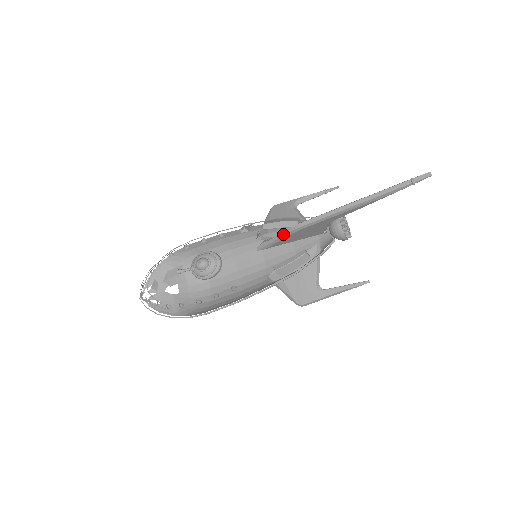
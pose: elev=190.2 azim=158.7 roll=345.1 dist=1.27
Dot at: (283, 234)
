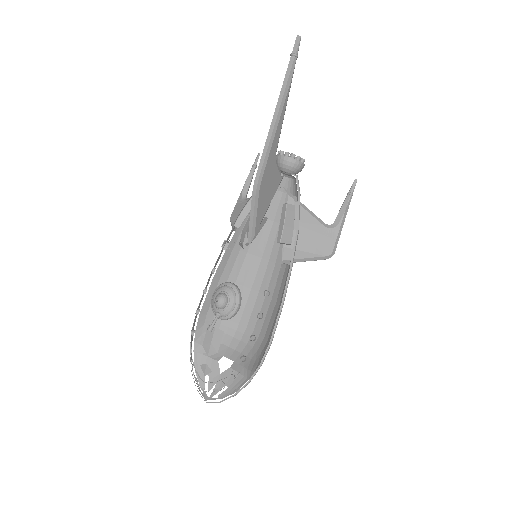
Dot at: (253, 203)
